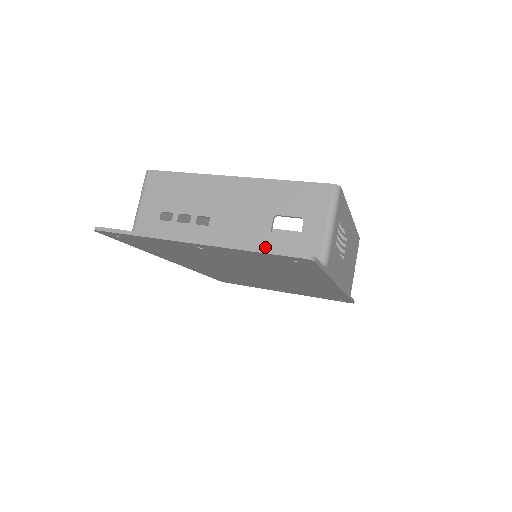
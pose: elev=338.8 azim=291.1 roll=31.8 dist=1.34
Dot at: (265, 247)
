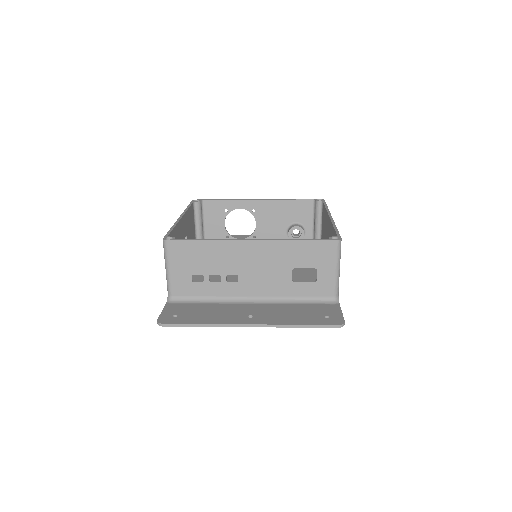
Dot at: (290, 293)
